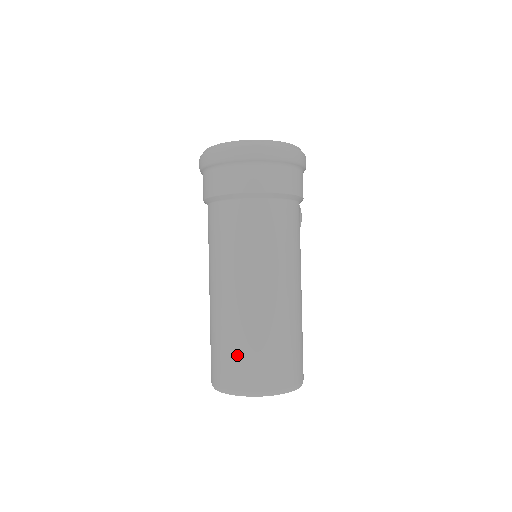
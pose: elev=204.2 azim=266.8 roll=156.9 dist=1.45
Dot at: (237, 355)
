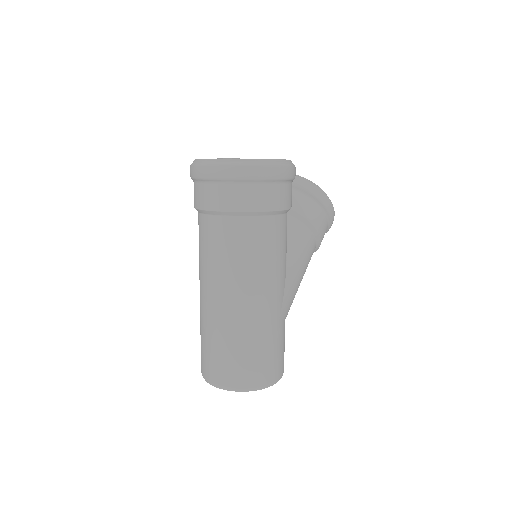
Dot at: (206, 350)
